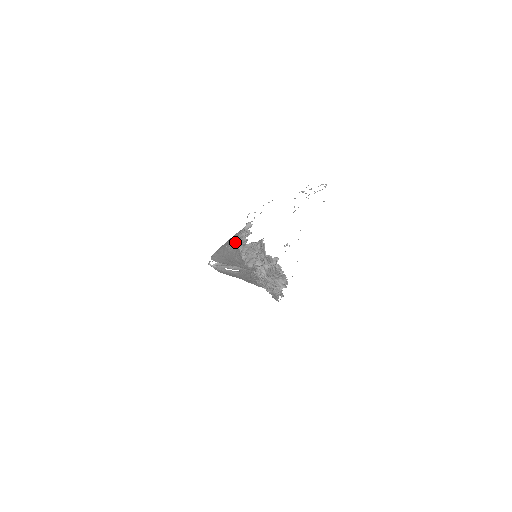
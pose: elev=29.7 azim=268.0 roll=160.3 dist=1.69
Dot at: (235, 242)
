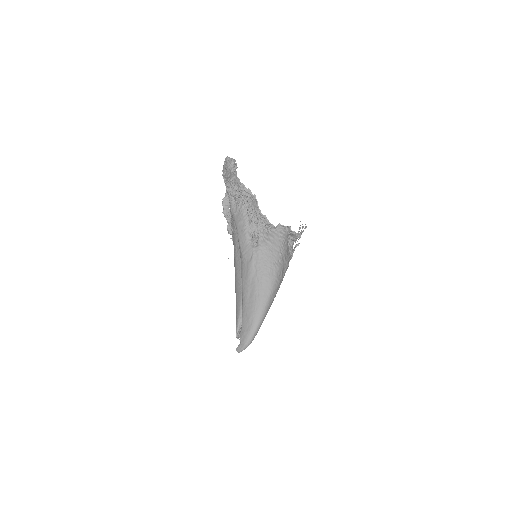
Dot at: occluded
